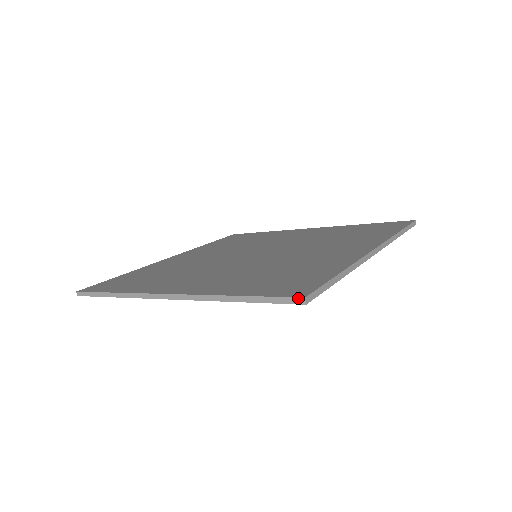
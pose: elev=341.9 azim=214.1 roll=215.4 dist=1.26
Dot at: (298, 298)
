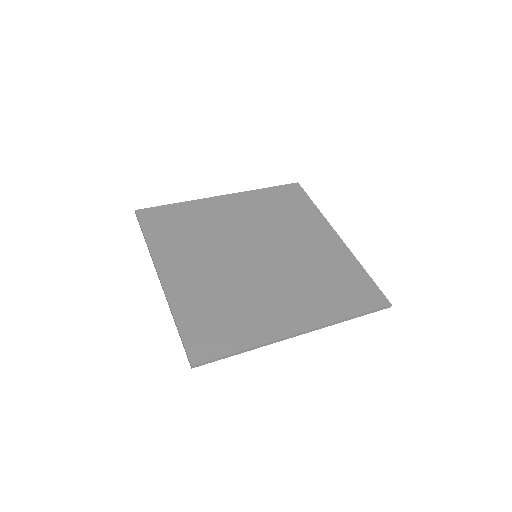
Dot at: (389, 306)
